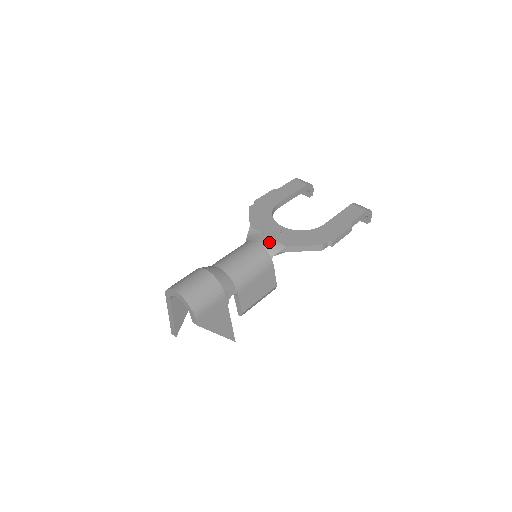
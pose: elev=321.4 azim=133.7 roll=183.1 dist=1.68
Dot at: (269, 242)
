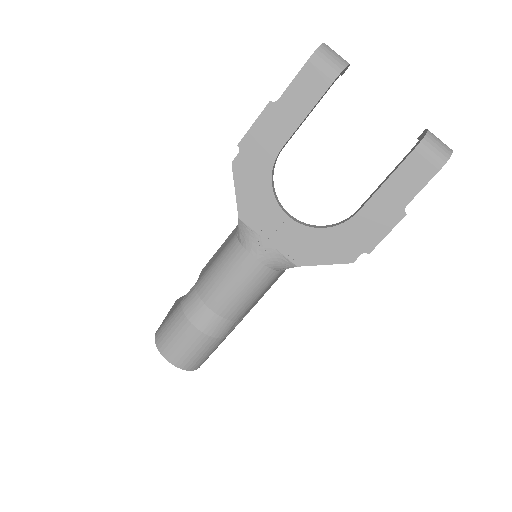
Dot at: (271, 256)
